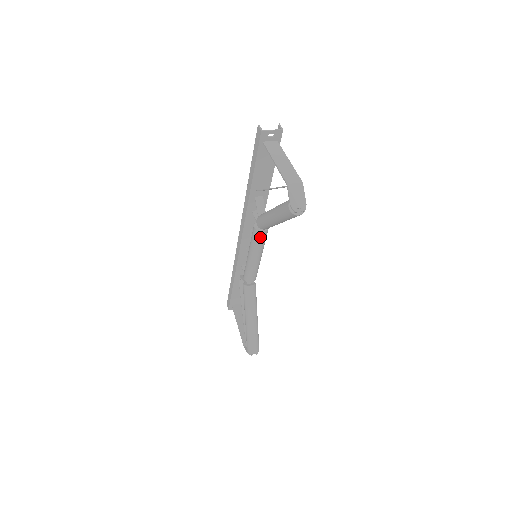
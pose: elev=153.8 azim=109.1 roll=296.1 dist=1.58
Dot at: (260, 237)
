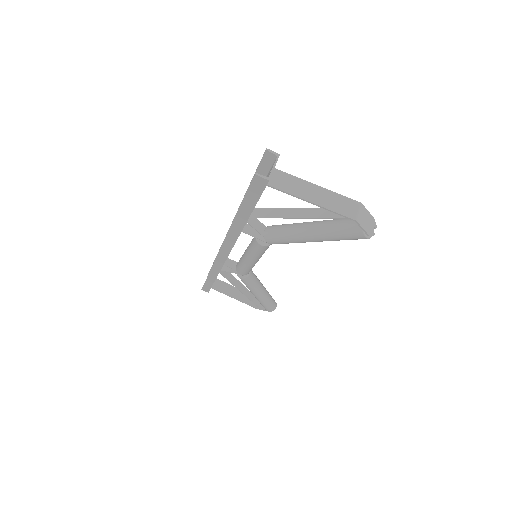
Dot at: (268, 247)
